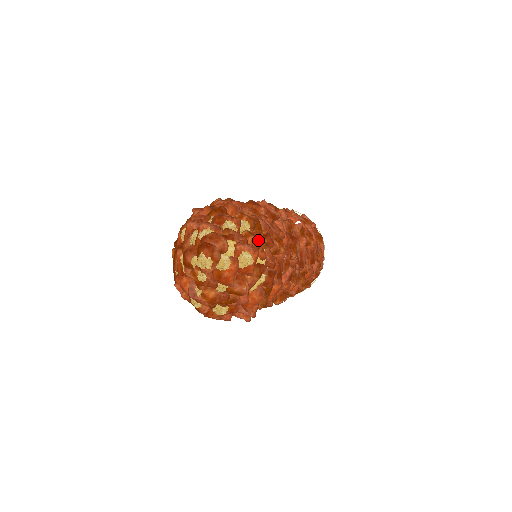
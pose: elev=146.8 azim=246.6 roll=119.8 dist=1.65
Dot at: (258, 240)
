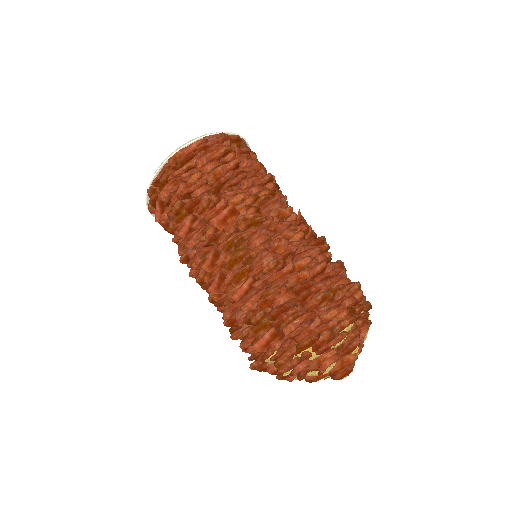
Dot at: (360, 318)
